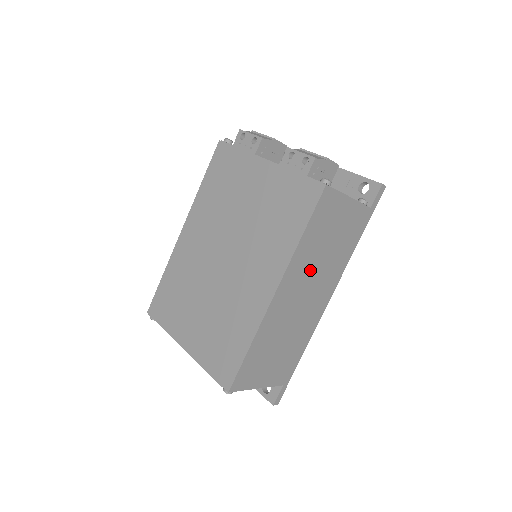
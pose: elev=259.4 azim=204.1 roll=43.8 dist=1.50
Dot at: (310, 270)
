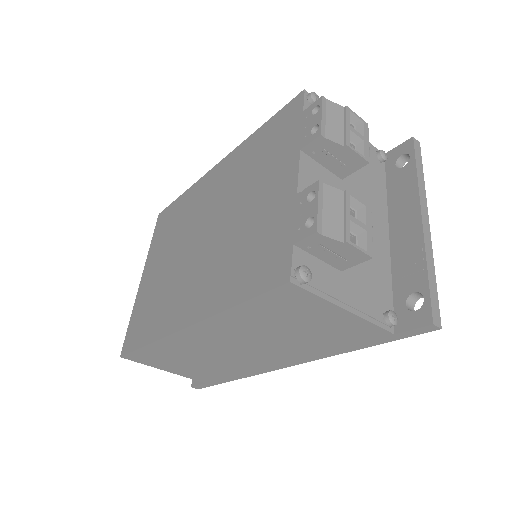
Dot at: (251, 335)
